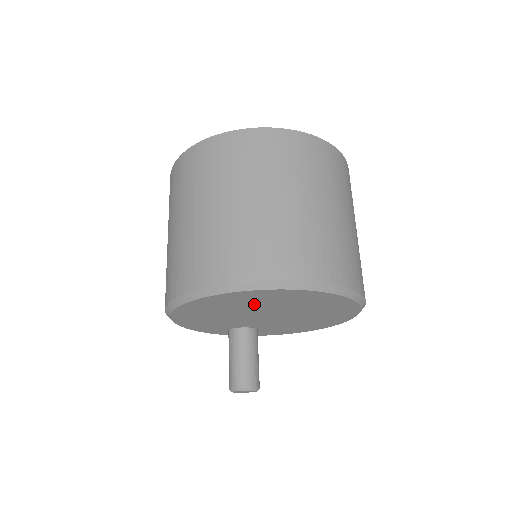
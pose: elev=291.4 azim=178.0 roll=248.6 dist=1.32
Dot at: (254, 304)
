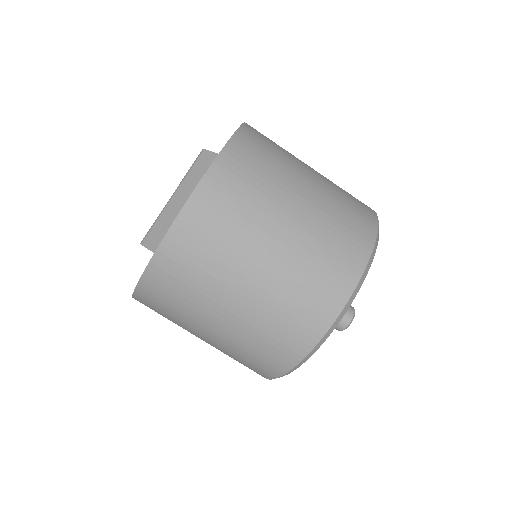
Dot at: occluded
